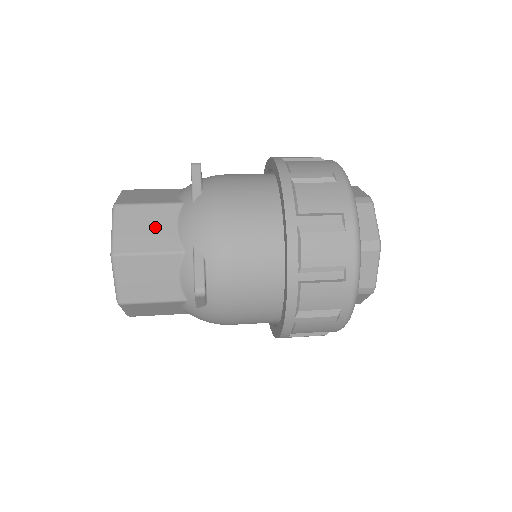
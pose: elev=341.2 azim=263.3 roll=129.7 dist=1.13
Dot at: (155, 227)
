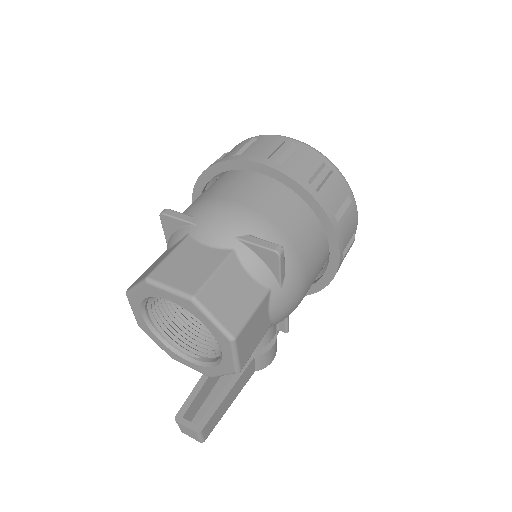
Dot at: (194, 259)
